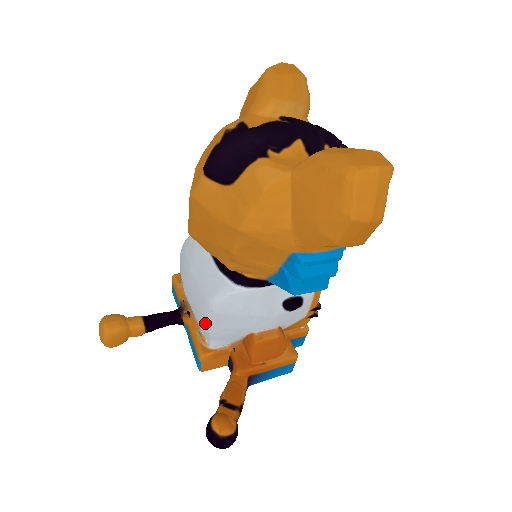
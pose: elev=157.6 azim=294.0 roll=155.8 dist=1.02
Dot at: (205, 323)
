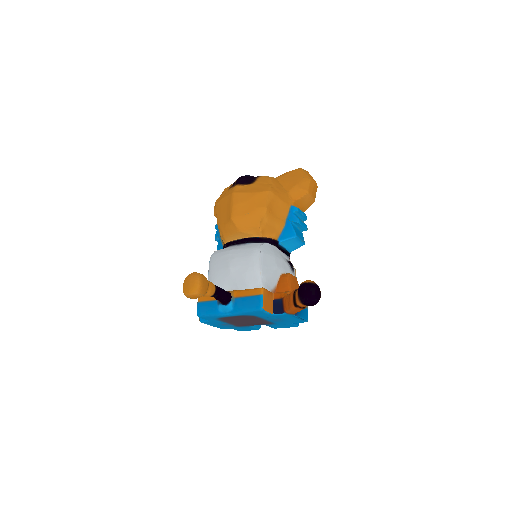
Dot at: (257, 264)
